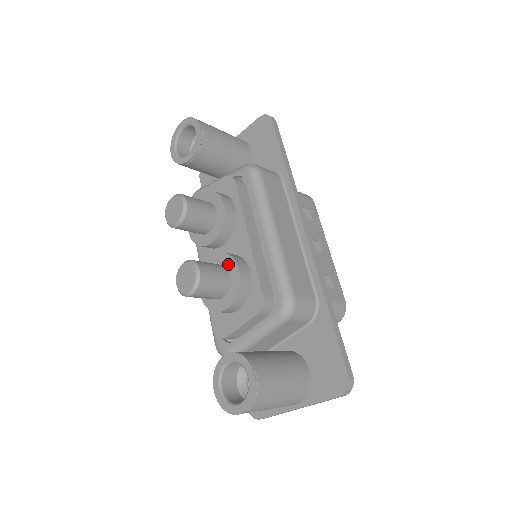
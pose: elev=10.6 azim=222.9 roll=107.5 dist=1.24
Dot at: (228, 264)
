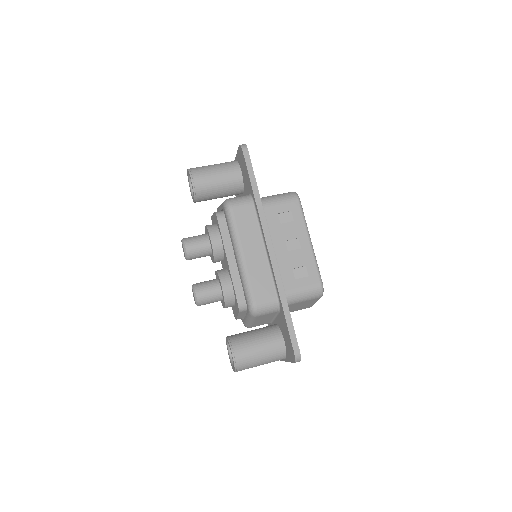
Dot at: (219, 281)
